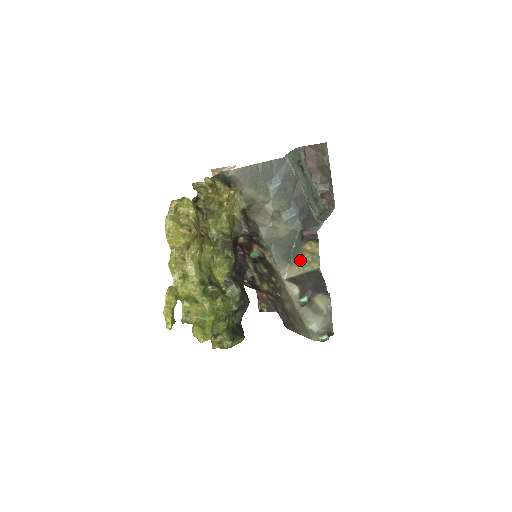
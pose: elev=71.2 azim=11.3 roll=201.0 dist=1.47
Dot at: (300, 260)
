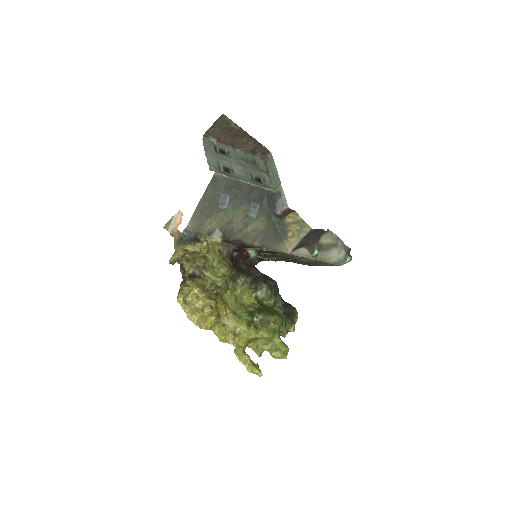
Dot at: (291, 233)
